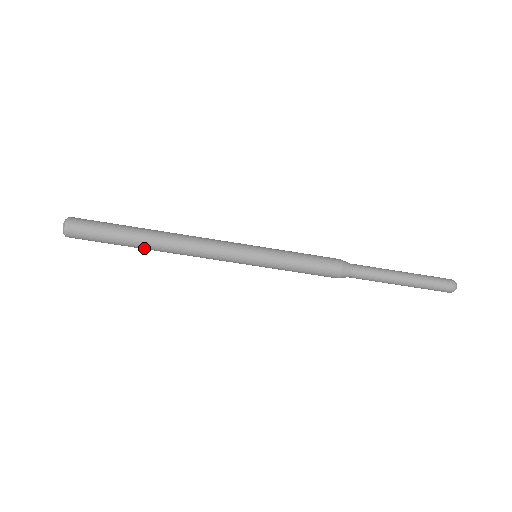
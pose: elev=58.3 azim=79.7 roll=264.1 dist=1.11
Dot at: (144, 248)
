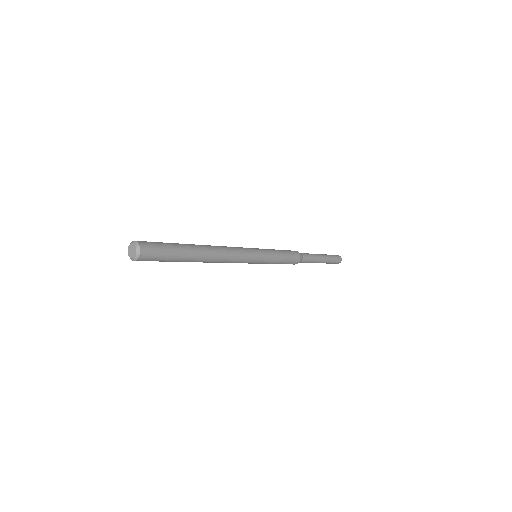
Dot at: occluded
